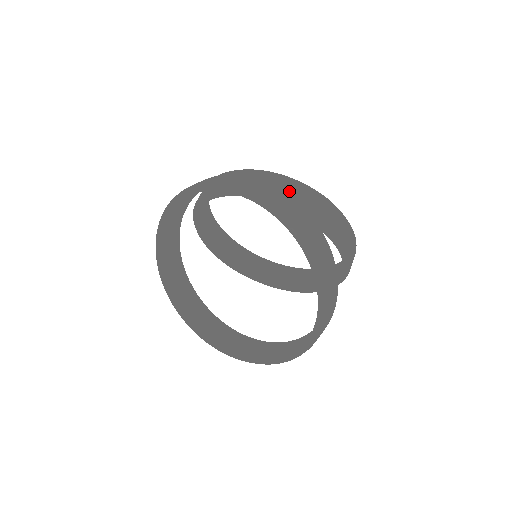
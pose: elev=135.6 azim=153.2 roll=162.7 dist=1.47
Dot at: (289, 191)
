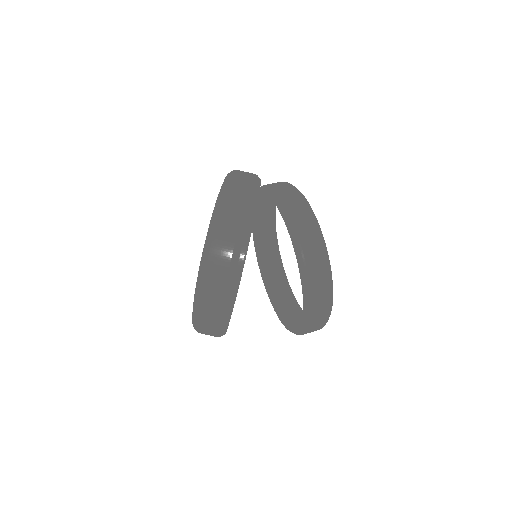
Dot at: occluded
